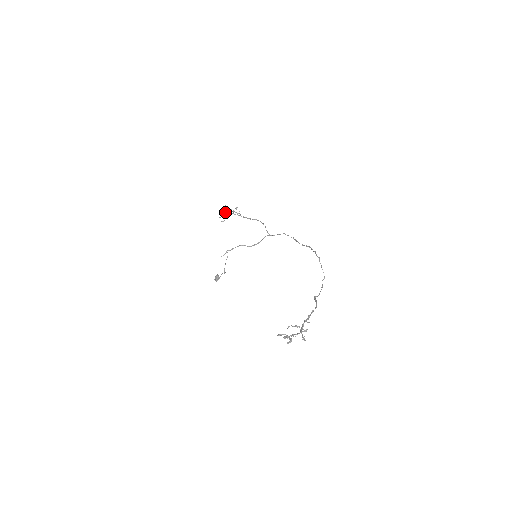
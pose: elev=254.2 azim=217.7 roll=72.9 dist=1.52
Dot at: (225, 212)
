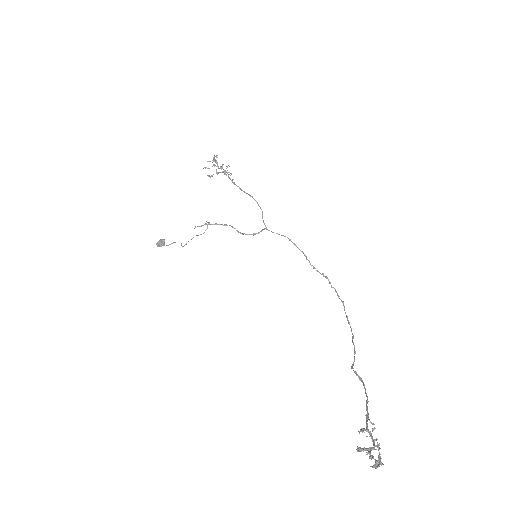
Dot at: (213, 164)
